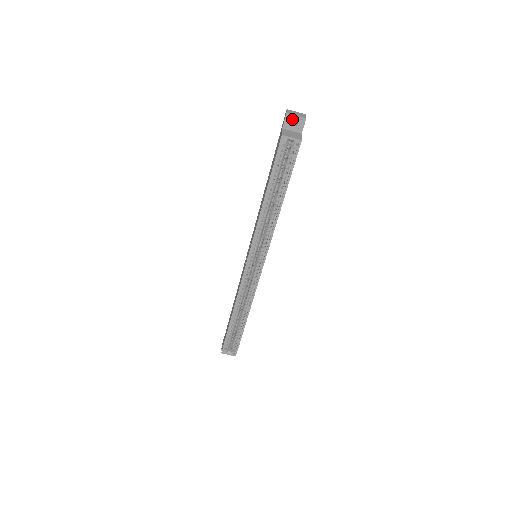
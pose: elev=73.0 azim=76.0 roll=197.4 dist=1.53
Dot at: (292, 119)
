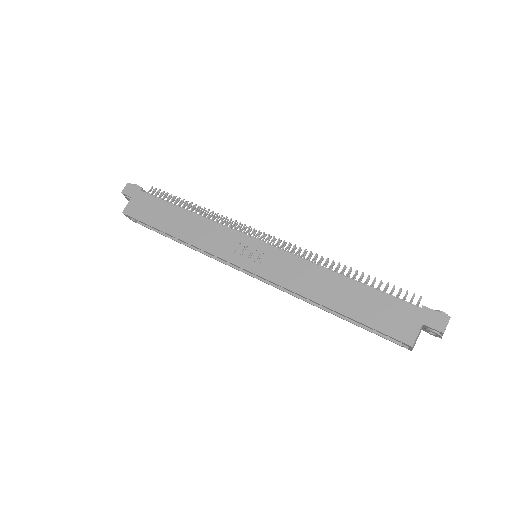
Dot at: (437, 334)
